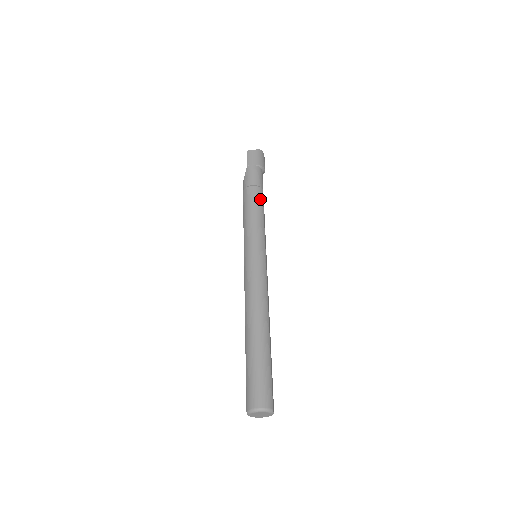
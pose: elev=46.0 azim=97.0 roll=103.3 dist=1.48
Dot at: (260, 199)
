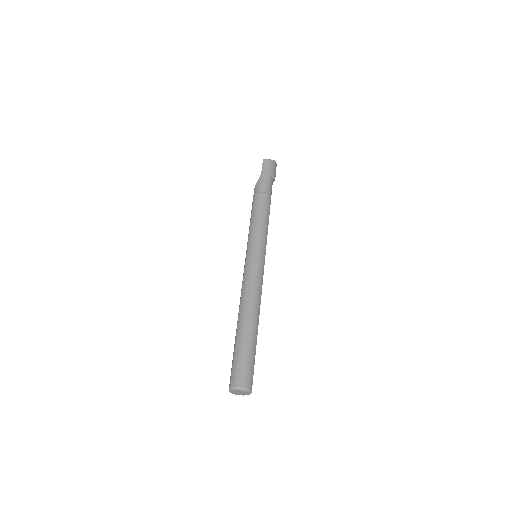
Dot at: (268, 206)
